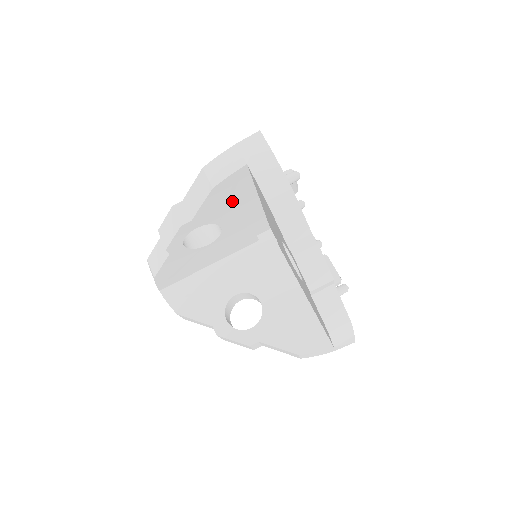
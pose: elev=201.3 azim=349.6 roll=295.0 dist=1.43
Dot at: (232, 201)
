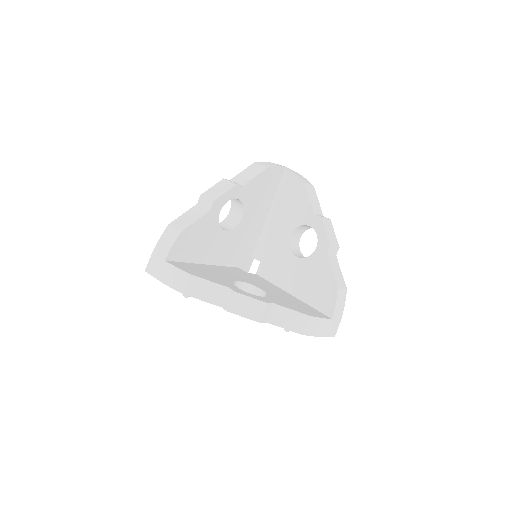
Dot at: (262, 195)
